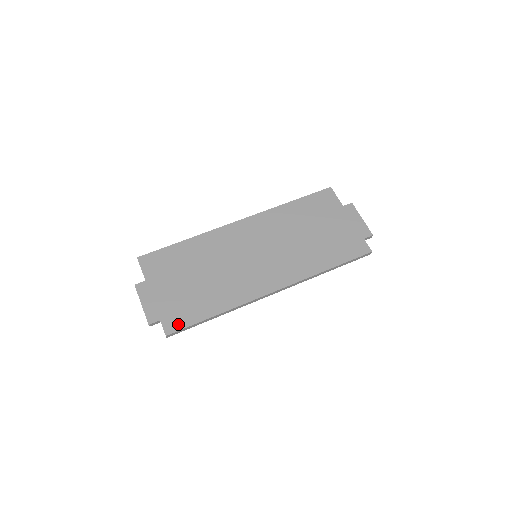
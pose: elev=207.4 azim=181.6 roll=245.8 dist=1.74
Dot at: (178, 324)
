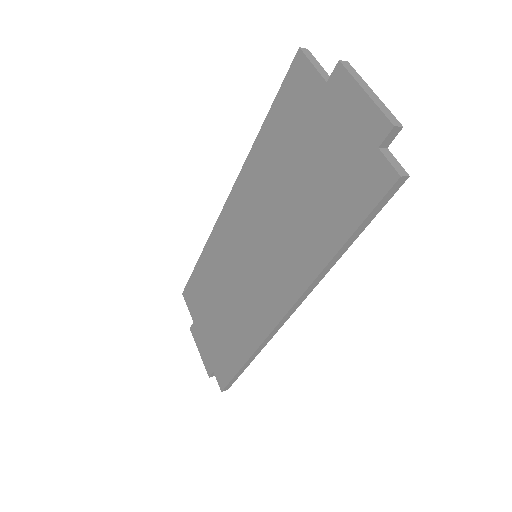
Dot at: (224, 376)
